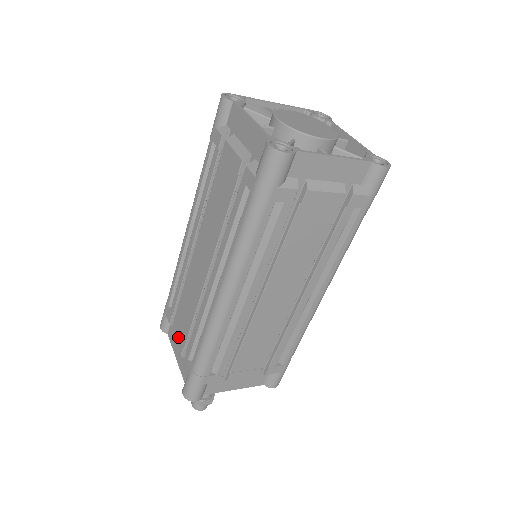
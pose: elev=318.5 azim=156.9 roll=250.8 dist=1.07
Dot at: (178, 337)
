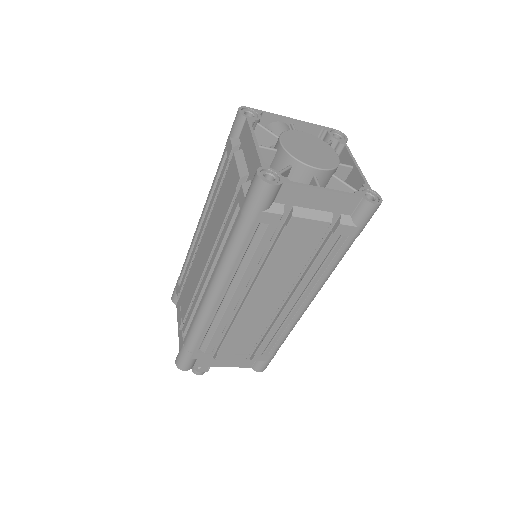
Dot at: (180, 312)
